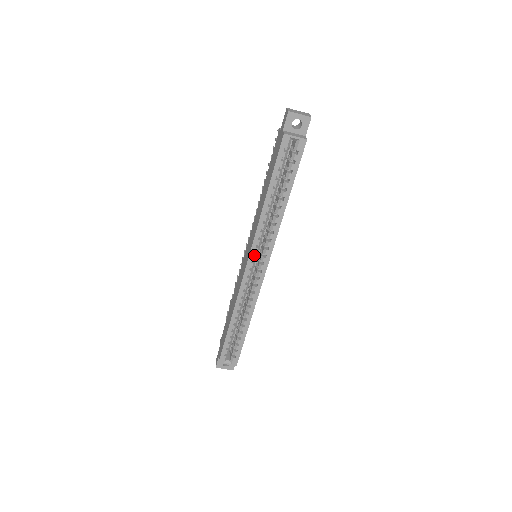
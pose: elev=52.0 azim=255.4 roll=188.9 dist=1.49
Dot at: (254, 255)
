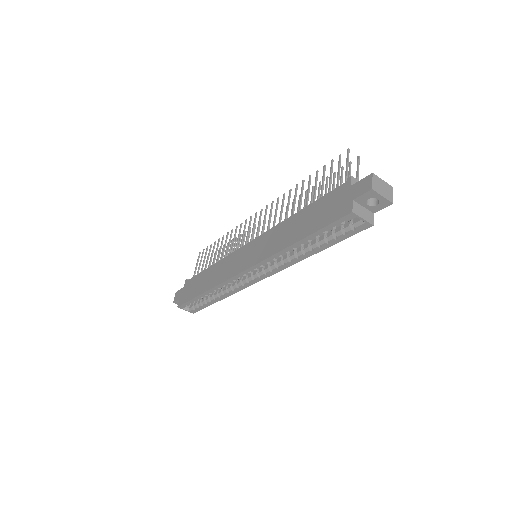
Dot at: (255, 269)
